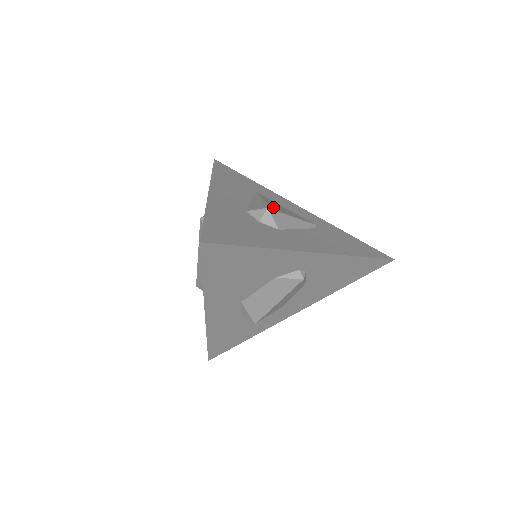
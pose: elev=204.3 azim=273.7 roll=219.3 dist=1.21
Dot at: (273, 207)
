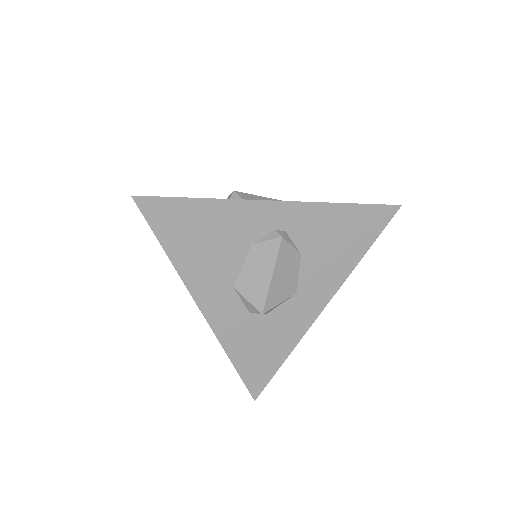
Dot at: occluded
